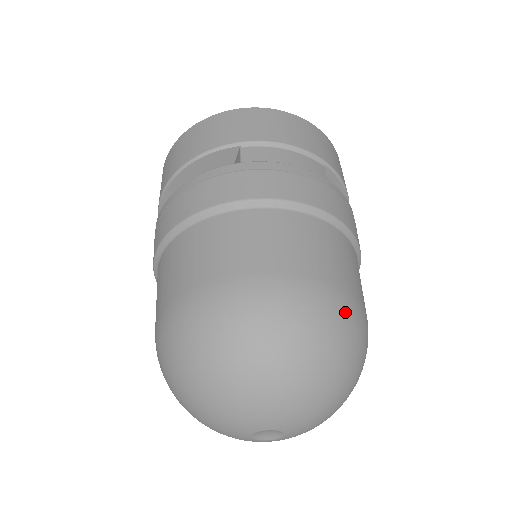
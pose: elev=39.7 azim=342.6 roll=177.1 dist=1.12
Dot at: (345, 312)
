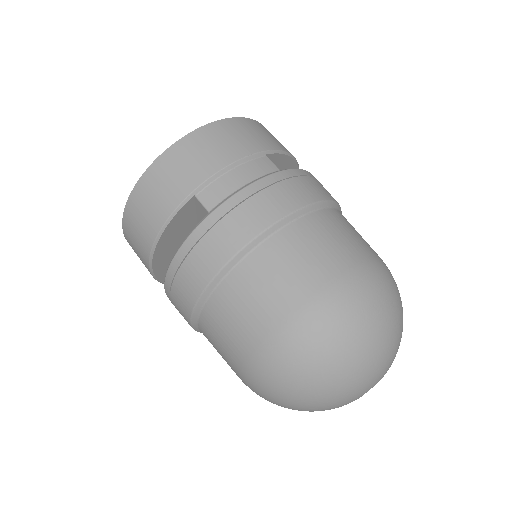
Dot at: (374, 280)
